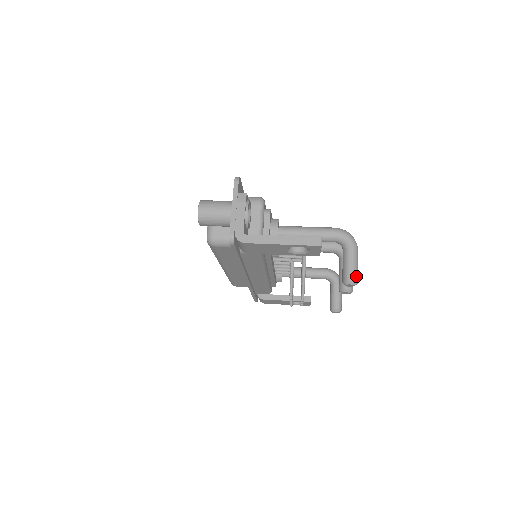
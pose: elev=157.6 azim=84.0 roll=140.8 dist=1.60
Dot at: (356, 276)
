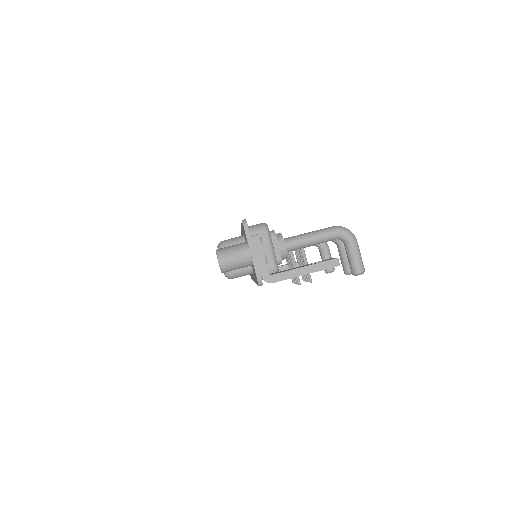
Dot at: (363, 266)
